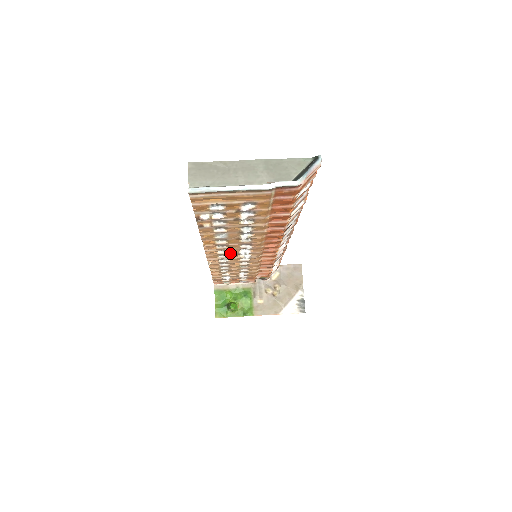
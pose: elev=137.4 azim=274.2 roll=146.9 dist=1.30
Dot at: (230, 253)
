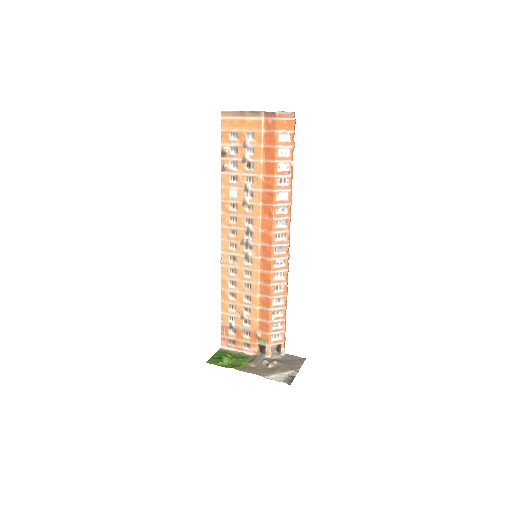
Dot at: (238, 241)
